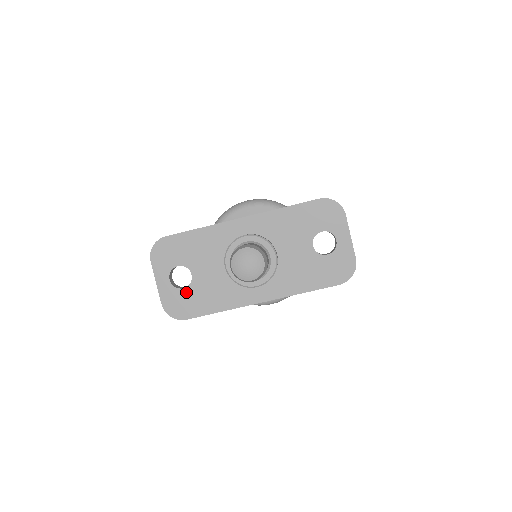
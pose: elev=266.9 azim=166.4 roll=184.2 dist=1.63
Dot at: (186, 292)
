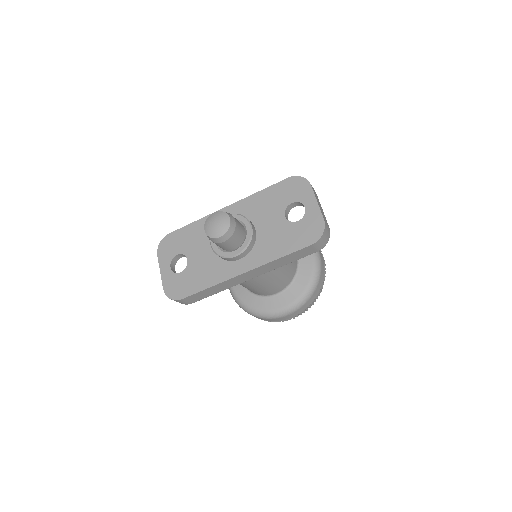
Dot at: (182, 275)
